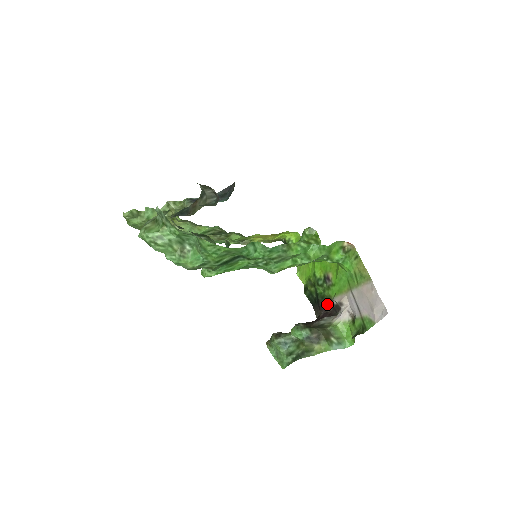
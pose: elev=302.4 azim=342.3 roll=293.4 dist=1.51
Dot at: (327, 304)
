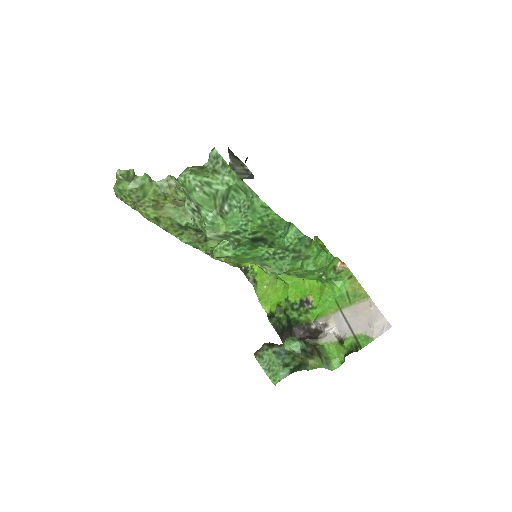
Dot at: (302, 329)
